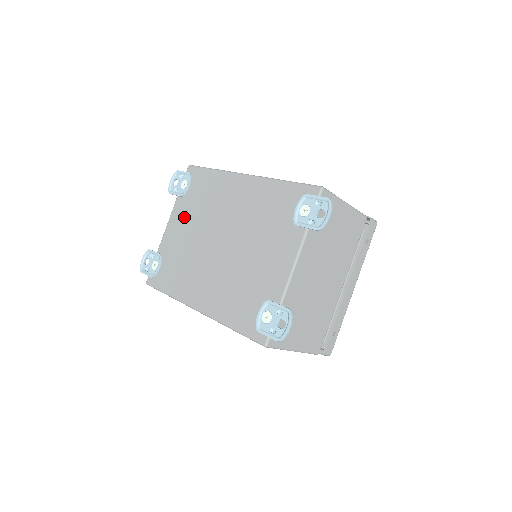
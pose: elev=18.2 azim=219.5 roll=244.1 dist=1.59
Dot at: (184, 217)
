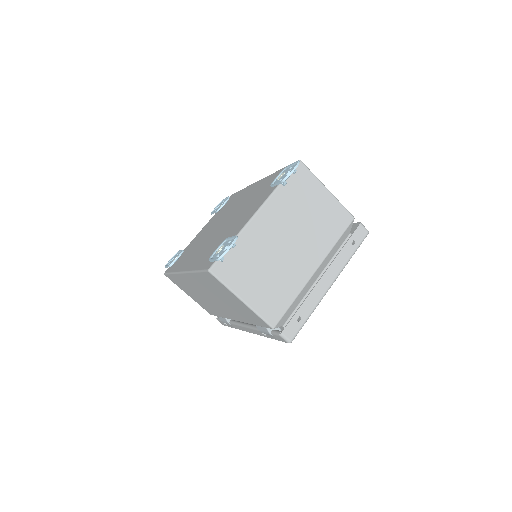
Dot at: (211, 223)
